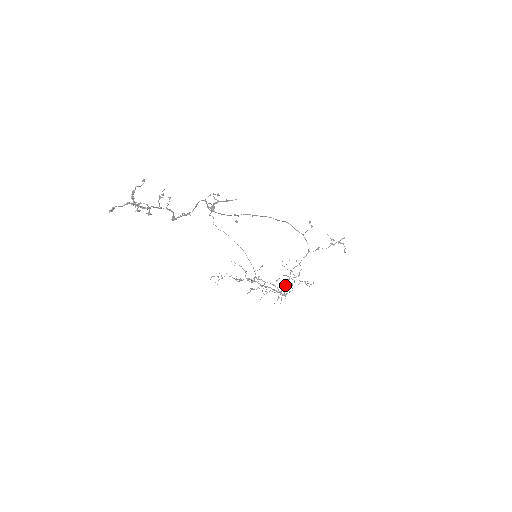
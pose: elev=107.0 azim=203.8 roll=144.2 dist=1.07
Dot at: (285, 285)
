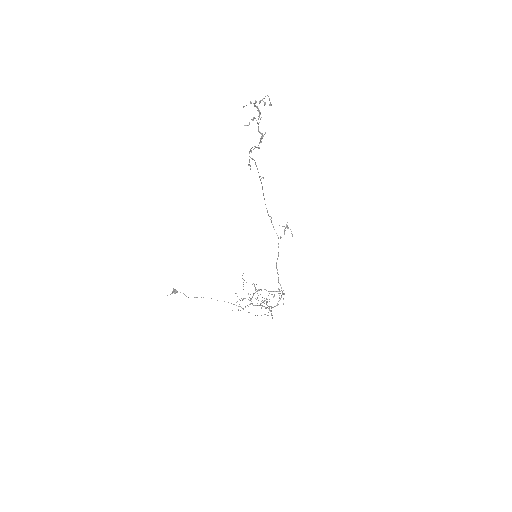
Dot at: (268, 306)
